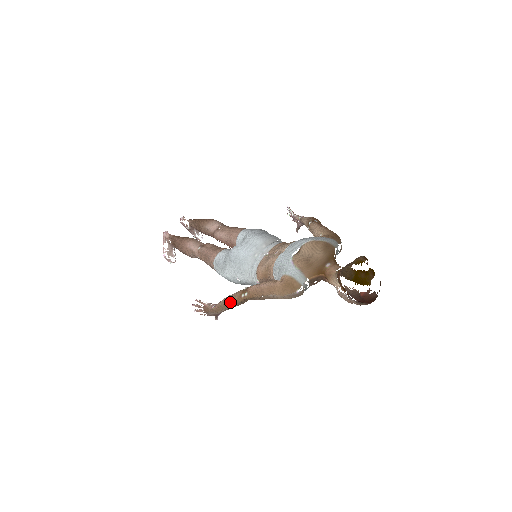
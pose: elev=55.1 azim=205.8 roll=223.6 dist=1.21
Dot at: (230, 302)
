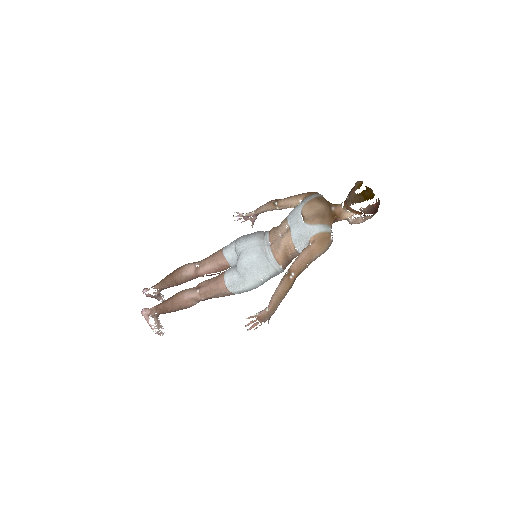
Dot at: (284, 291)
